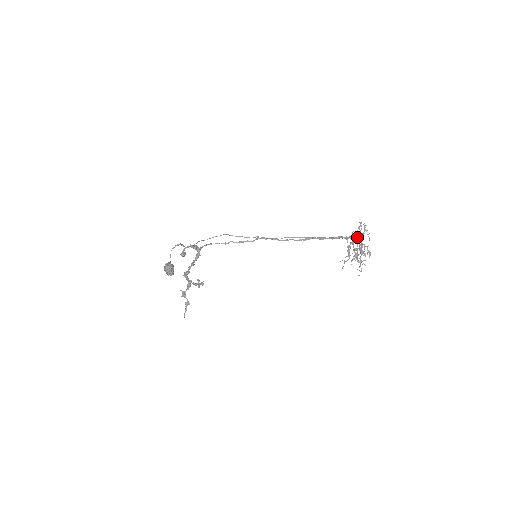
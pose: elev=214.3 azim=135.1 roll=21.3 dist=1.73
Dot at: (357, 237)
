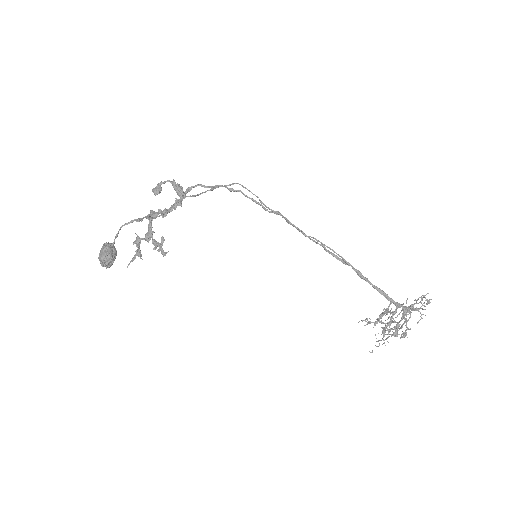
Dot at: (405, 310)
